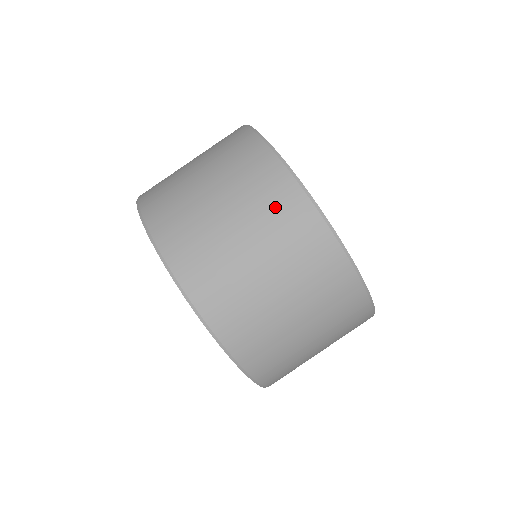
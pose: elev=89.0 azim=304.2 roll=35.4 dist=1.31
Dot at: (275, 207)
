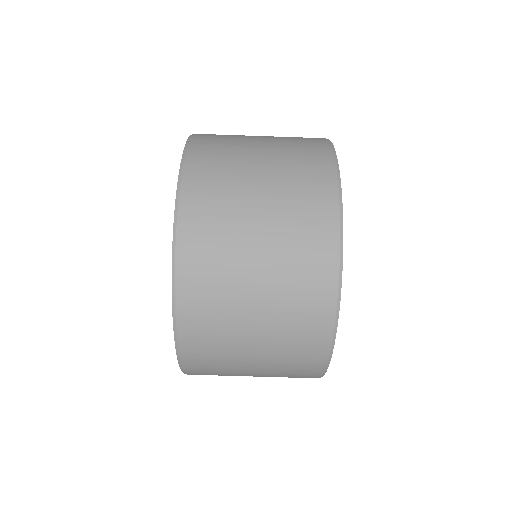
Dot at: (303, 298)
